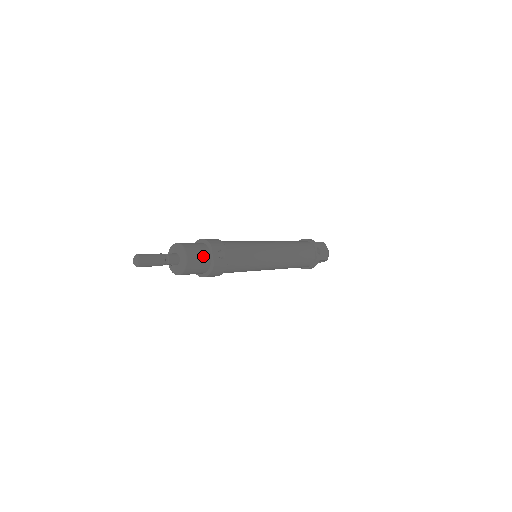
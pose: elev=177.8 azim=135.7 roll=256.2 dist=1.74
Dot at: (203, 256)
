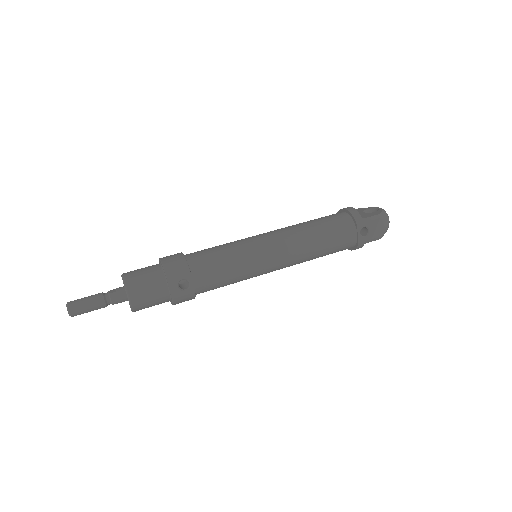
Dot at: (156, 293)
